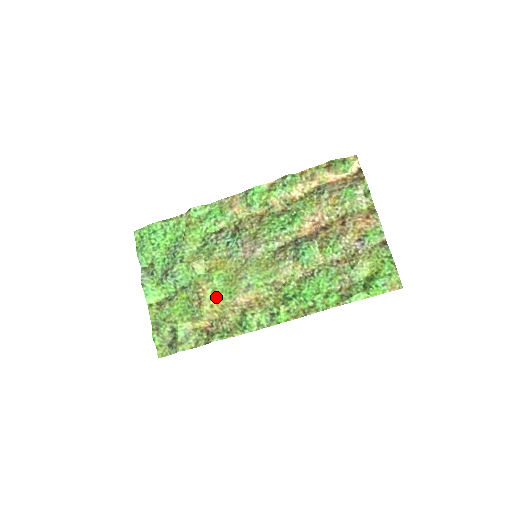
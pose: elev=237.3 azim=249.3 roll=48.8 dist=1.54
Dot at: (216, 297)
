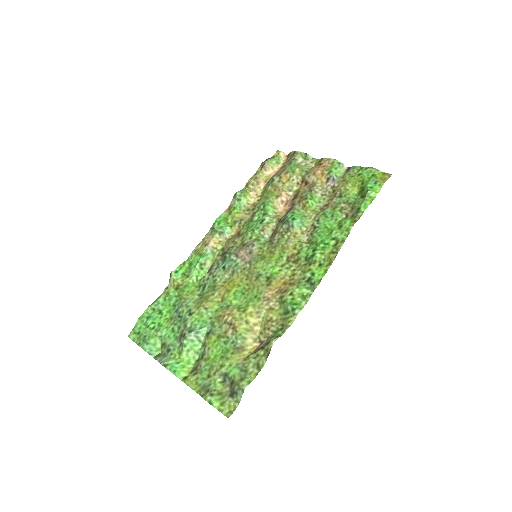
Dot at: (245, 310)
